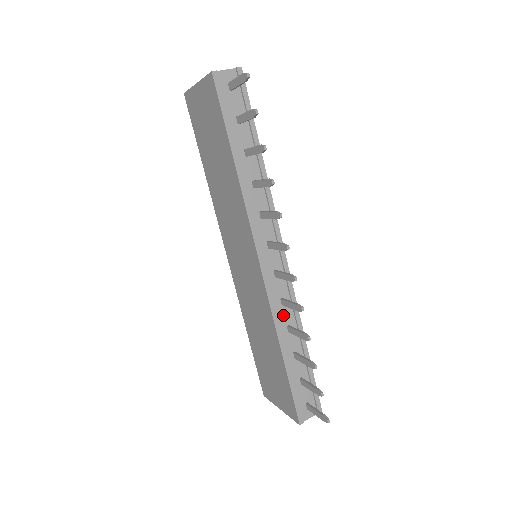
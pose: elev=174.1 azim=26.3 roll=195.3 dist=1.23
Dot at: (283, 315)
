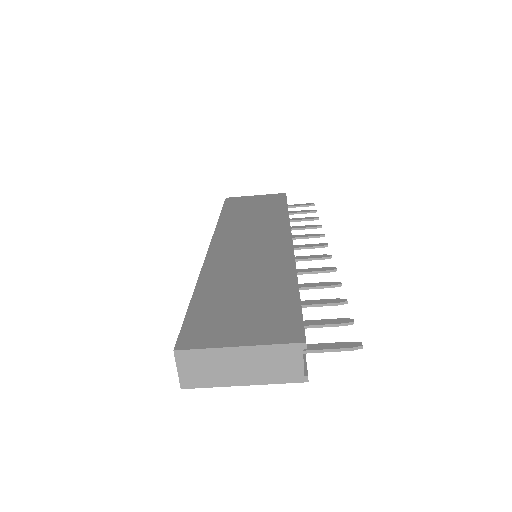
Dot at: occluded
